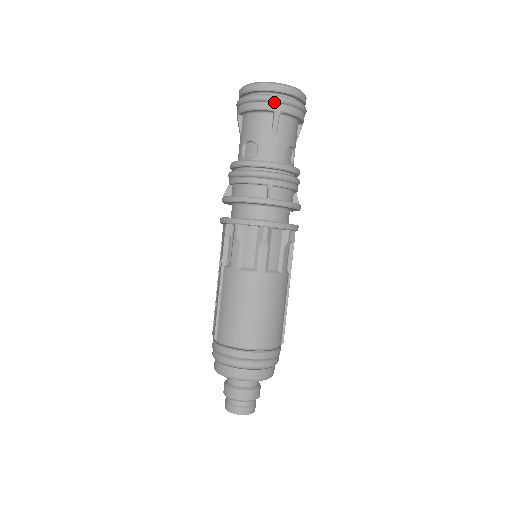
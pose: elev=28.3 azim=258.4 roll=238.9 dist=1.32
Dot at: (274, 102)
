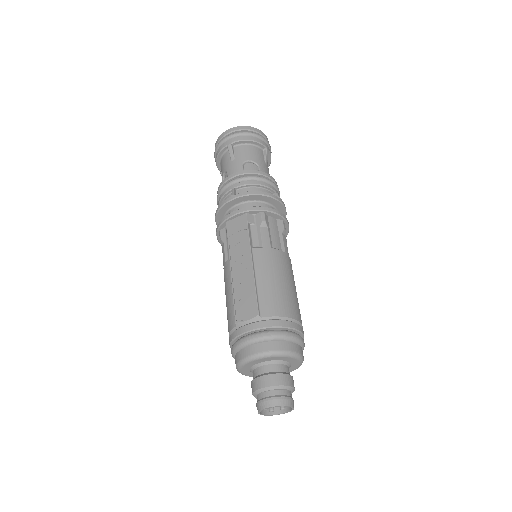
Dot at: (265, 143)
